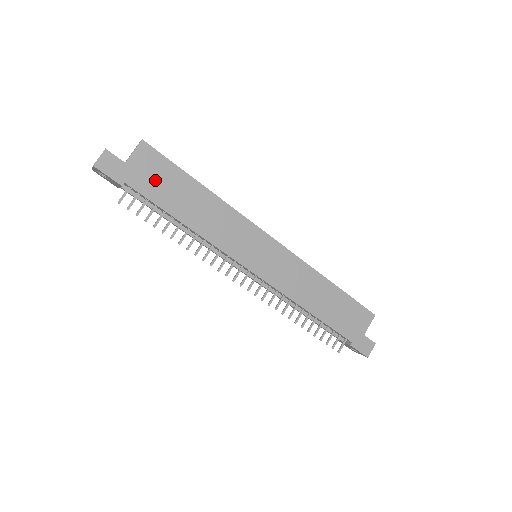
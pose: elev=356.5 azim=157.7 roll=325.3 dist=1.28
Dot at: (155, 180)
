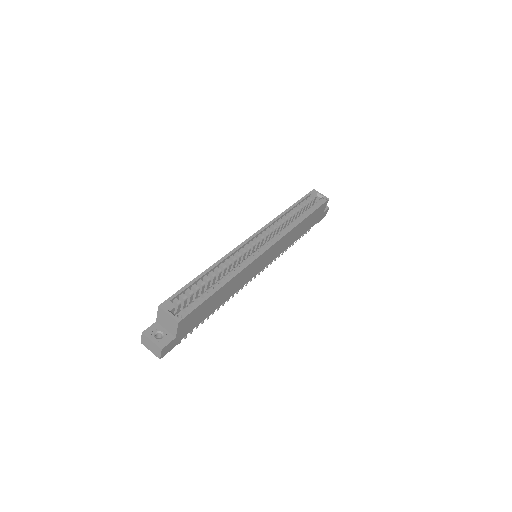
Dot at: (195, 319)
